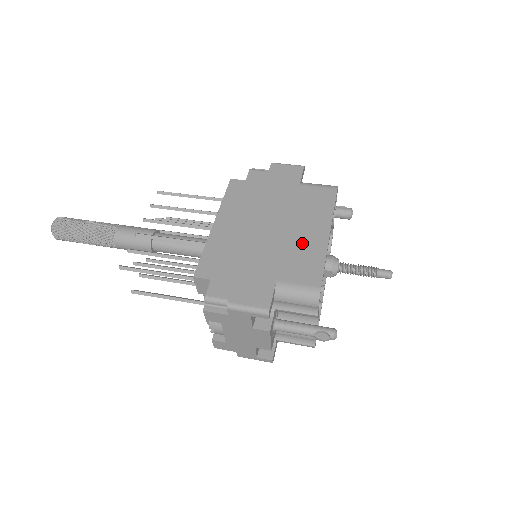
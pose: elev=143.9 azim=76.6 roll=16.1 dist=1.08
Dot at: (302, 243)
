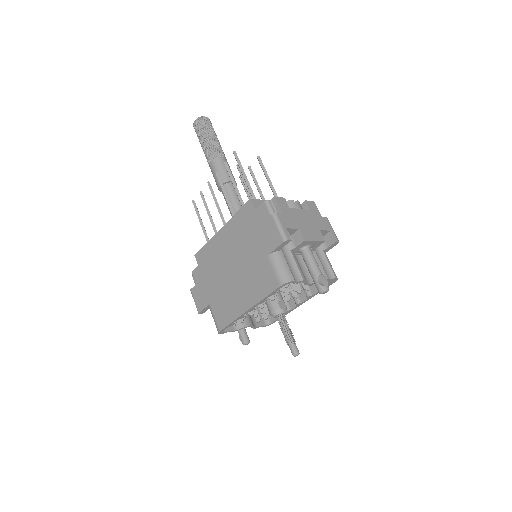
Dot at: (233, 298)
